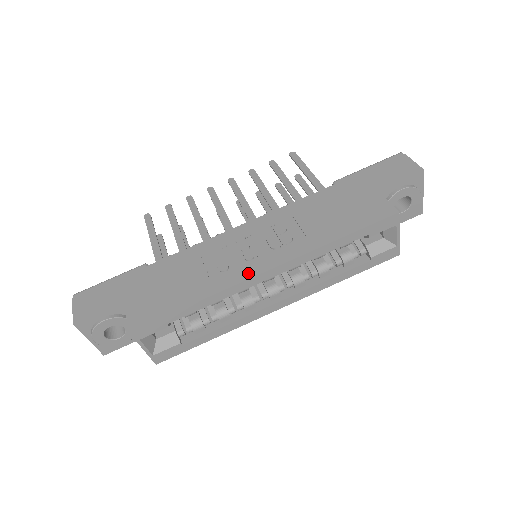
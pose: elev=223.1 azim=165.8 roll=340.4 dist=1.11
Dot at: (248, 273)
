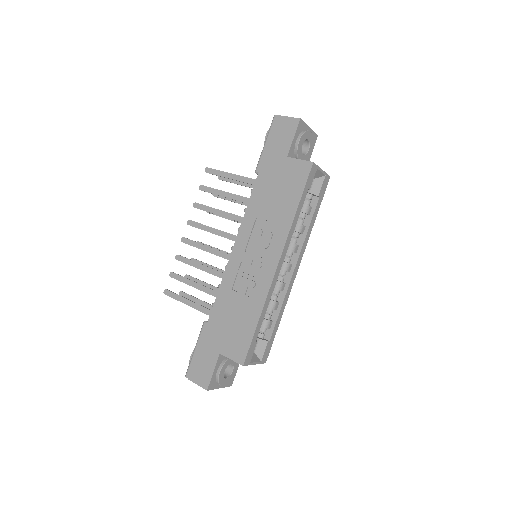
Dot at: (269, 275)
